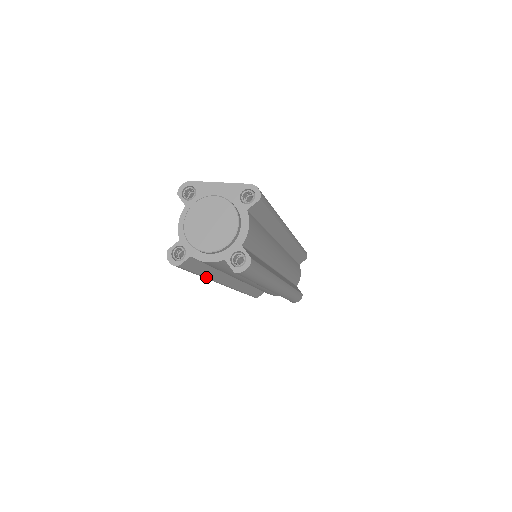
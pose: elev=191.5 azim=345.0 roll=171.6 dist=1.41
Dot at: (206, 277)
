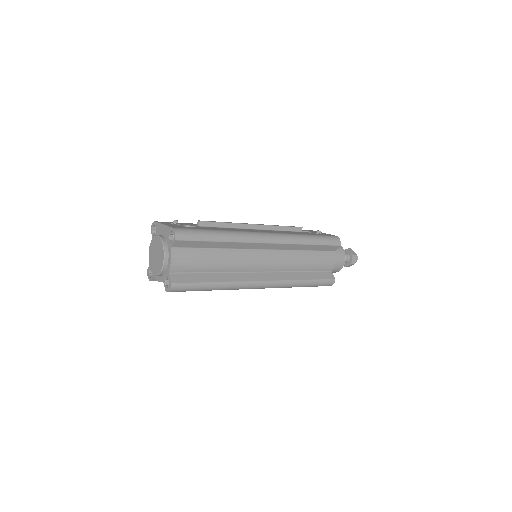
Dot at: occluded
